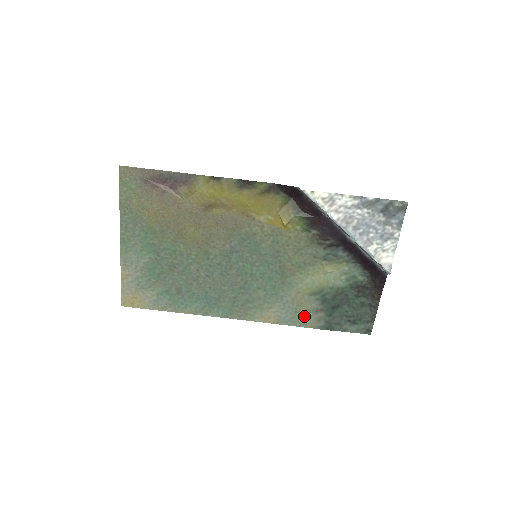
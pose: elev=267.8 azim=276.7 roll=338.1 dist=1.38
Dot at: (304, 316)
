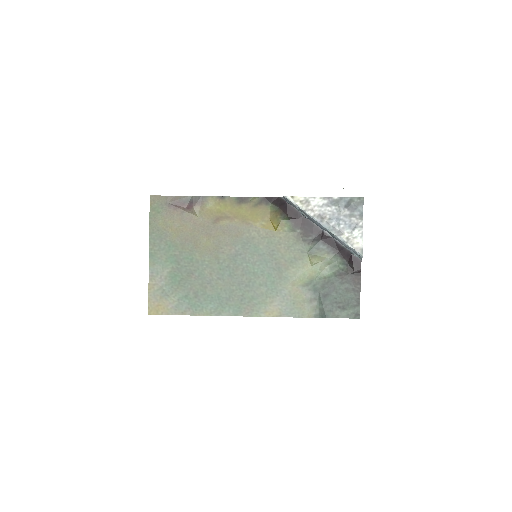
Dot at: (301, 307)
